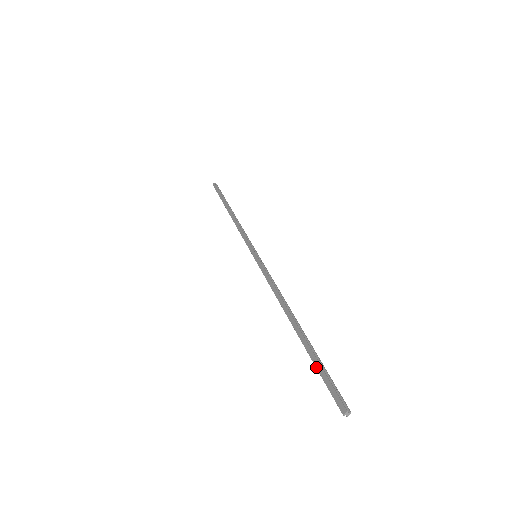
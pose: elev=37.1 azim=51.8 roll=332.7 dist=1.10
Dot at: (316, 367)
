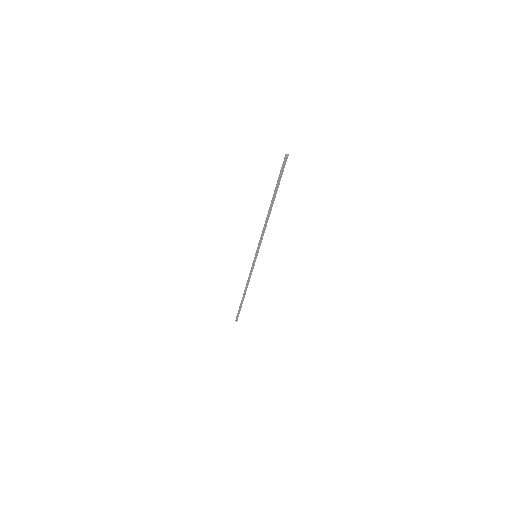
Dot at: (277, 181)
